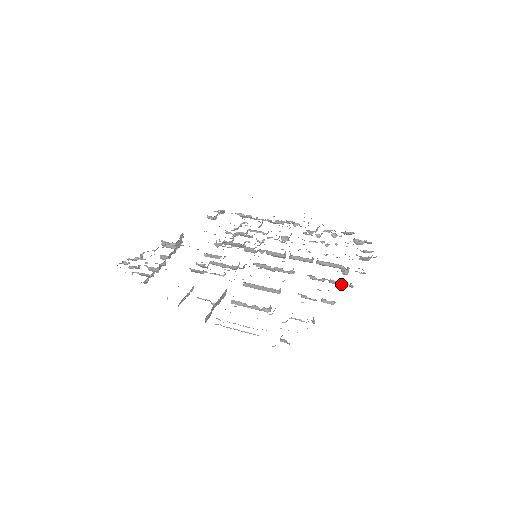
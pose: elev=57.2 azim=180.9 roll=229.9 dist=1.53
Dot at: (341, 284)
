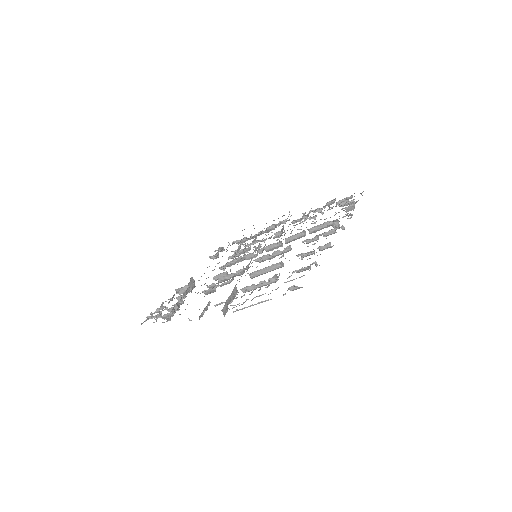
Dot at: (333, 232)
